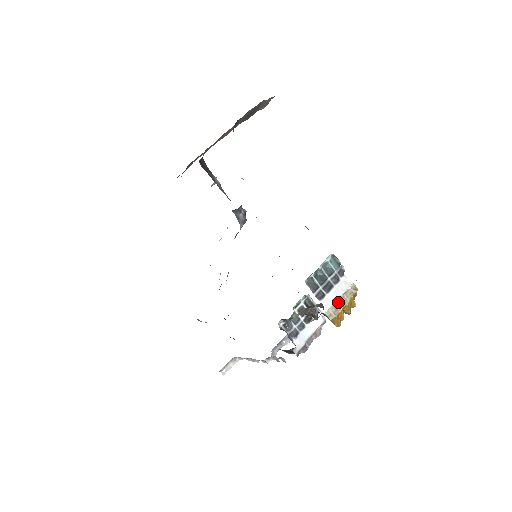
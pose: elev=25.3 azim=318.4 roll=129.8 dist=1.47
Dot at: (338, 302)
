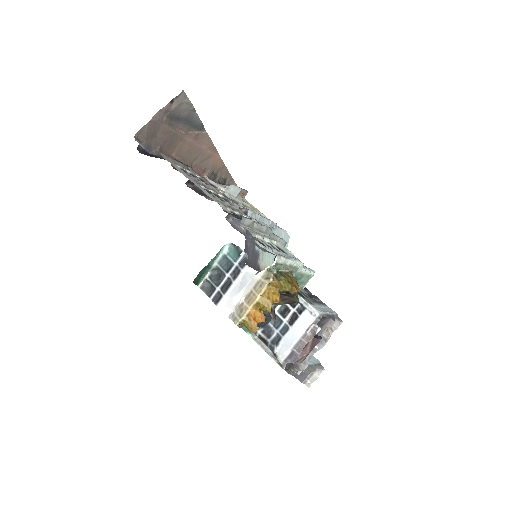
Dot at: (245, 300)
